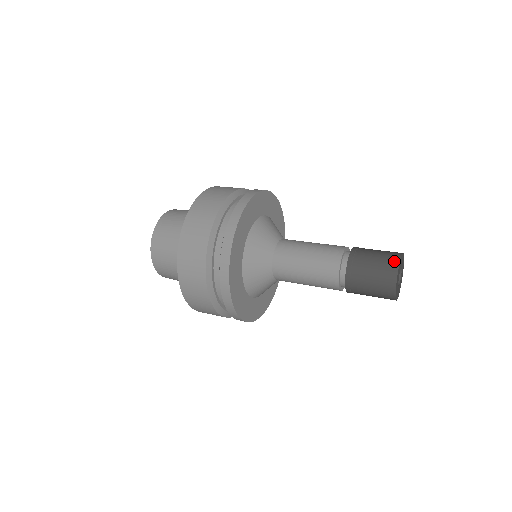
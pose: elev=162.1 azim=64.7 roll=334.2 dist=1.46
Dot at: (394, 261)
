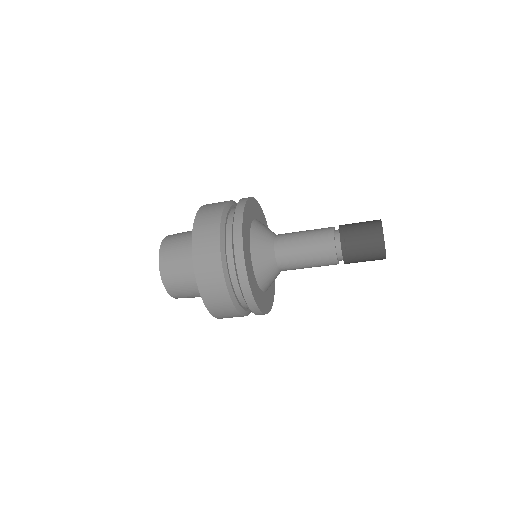
Dot at: (376, 220)
